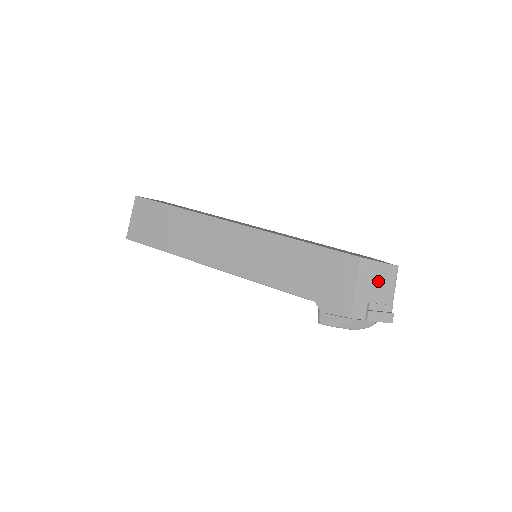
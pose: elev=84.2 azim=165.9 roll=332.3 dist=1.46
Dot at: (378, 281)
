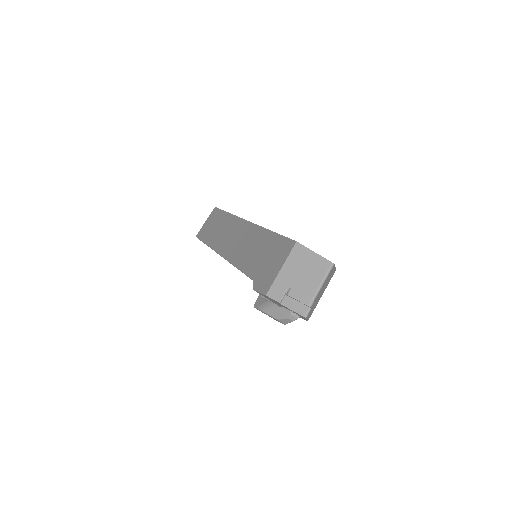
Dot at: (306, 270)
